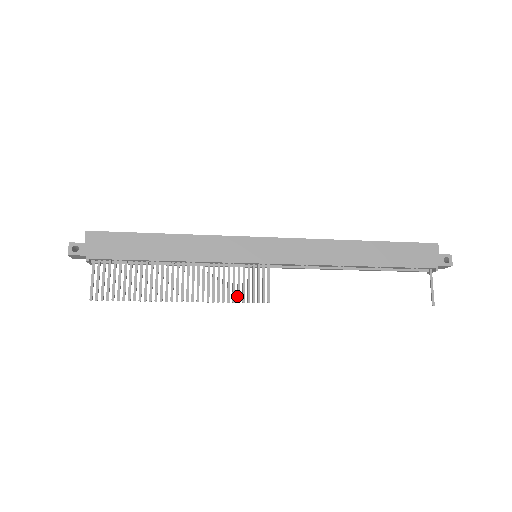
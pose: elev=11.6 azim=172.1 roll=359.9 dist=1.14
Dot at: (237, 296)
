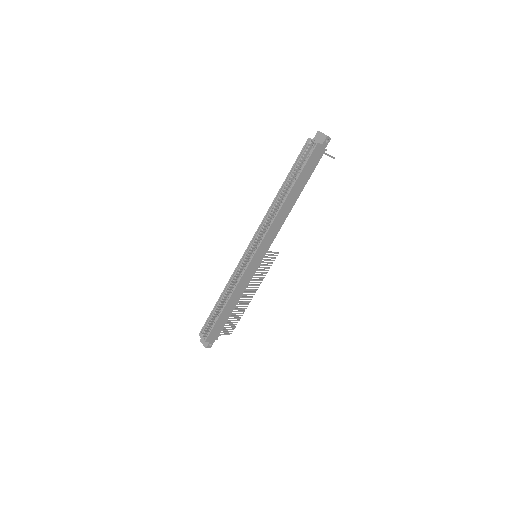
Dot at: occluded
